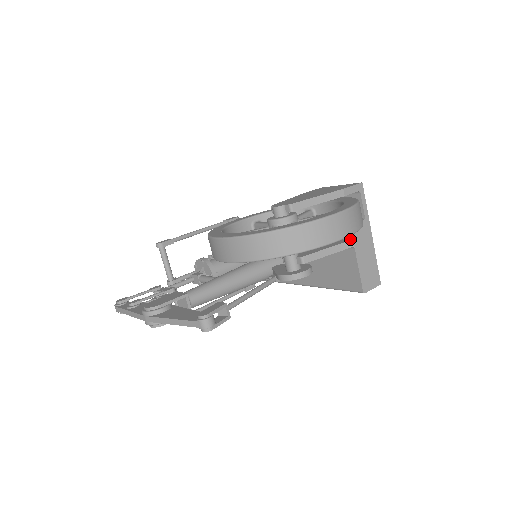
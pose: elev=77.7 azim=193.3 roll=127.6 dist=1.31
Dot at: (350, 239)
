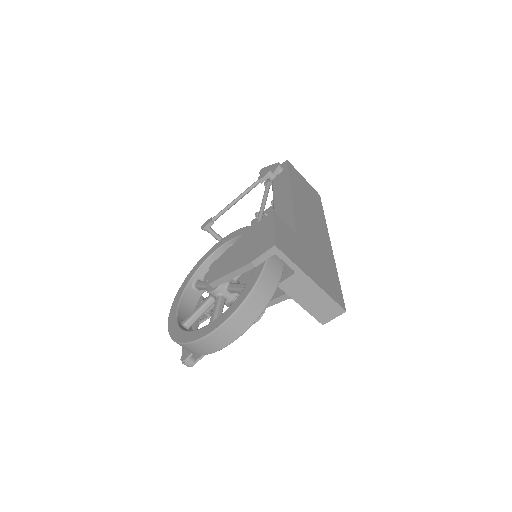
Dot at: (284, 293)
